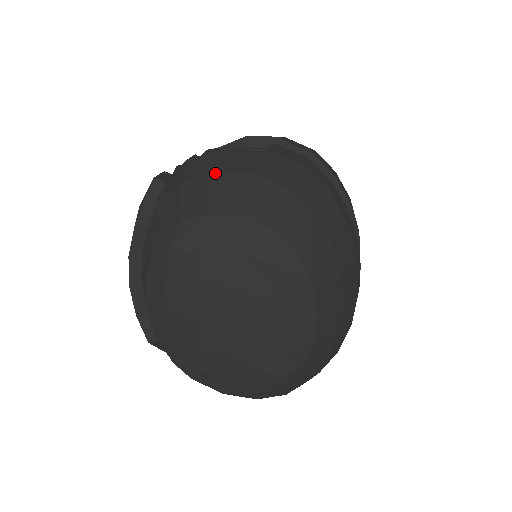
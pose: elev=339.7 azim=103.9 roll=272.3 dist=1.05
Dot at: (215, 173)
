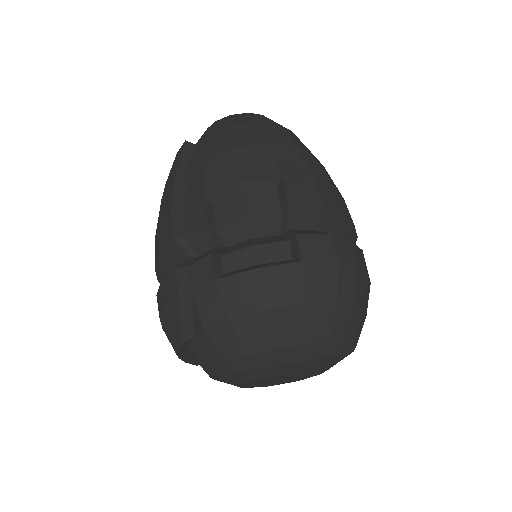
Dot at: (267, 311)
